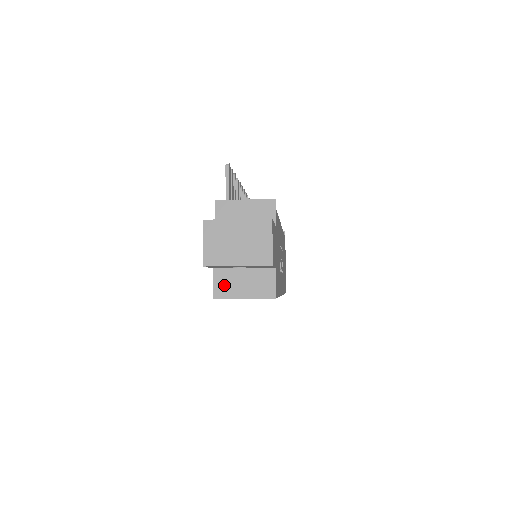
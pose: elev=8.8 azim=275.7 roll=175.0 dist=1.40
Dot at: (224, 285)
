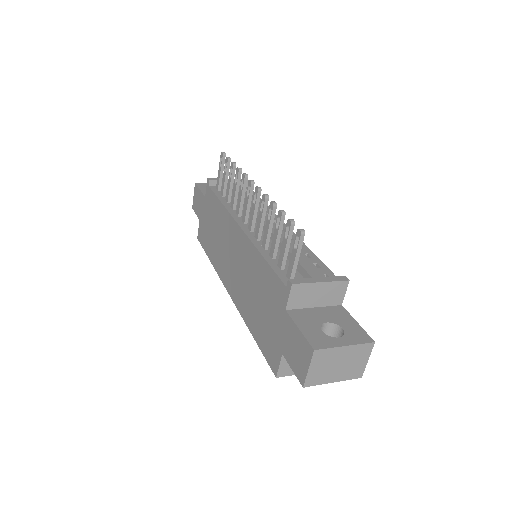
Dot at: (289, 366)
